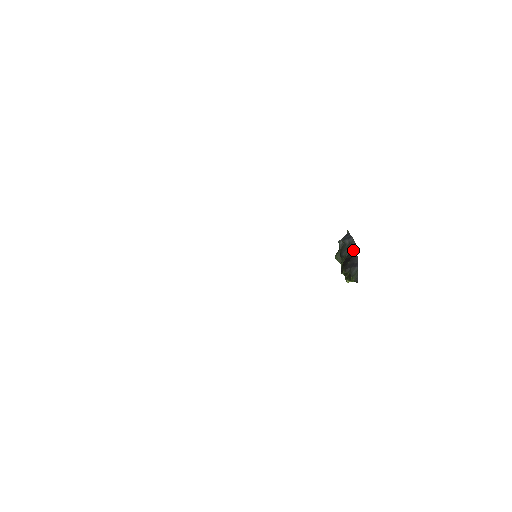
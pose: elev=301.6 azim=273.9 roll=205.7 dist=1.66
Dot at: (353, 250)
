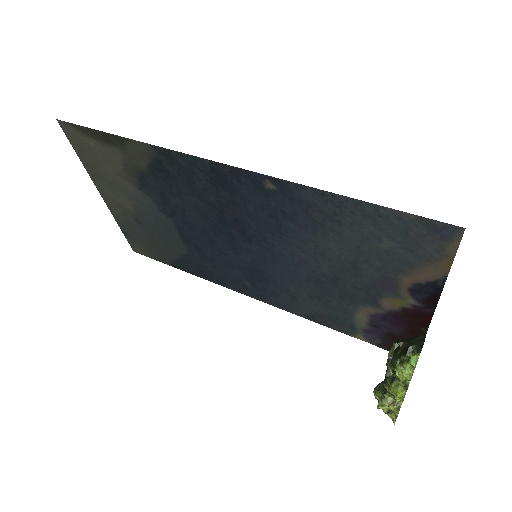
Dot at: occluded
